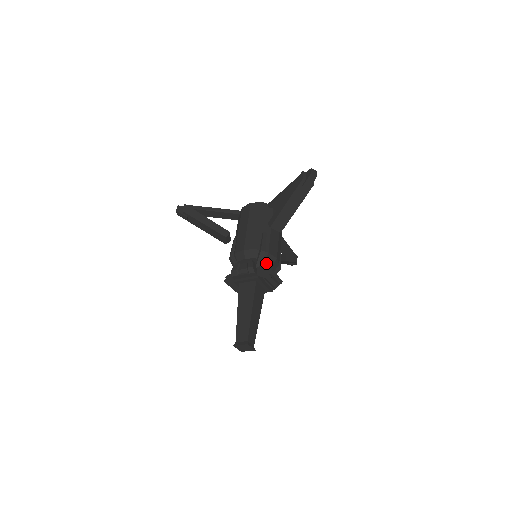
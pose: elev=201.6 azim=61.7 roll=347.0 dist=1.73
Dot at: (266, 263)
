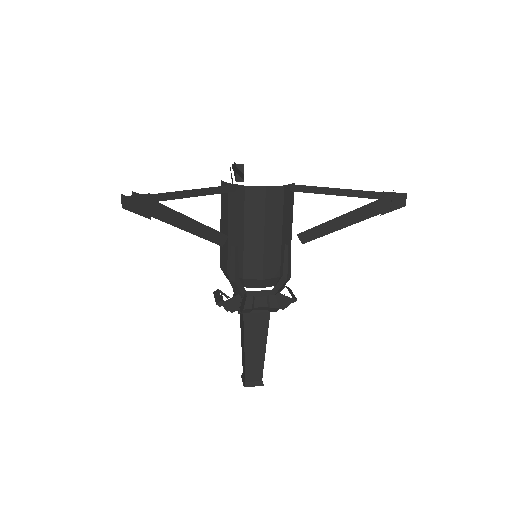
Dot at: occluded
